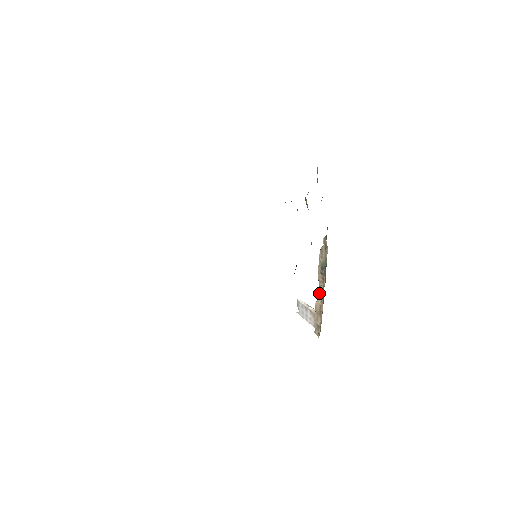
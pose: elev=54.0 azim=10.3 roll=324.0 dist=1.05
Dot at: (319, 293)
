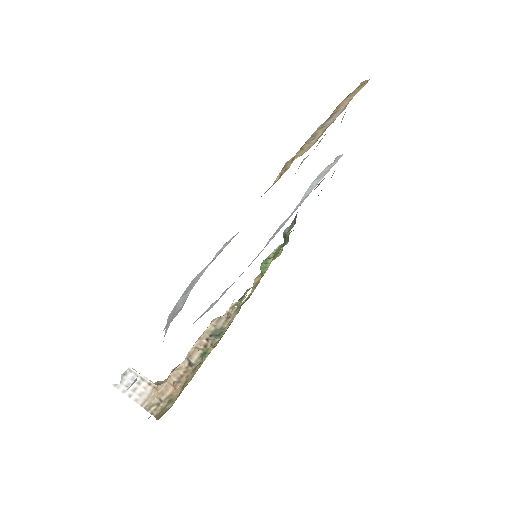
Dot at: (183, 363)
